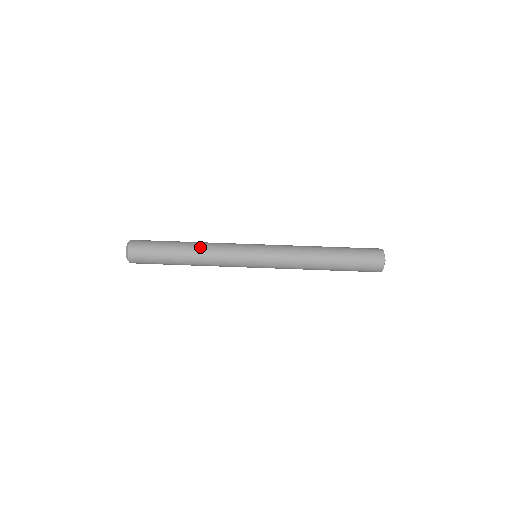
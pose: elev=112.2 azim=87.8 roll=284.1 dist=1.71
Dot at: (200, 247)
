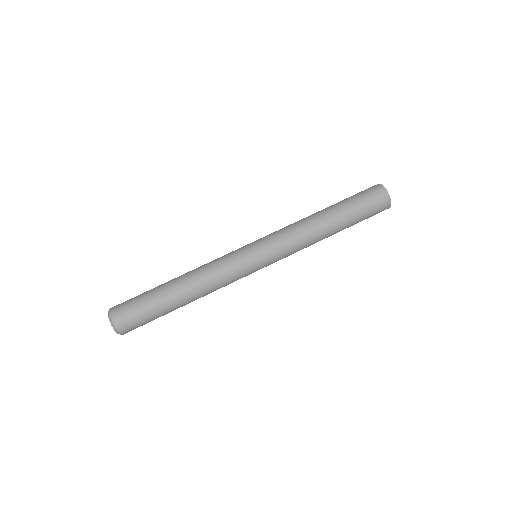
Dot at: (197, 286)
